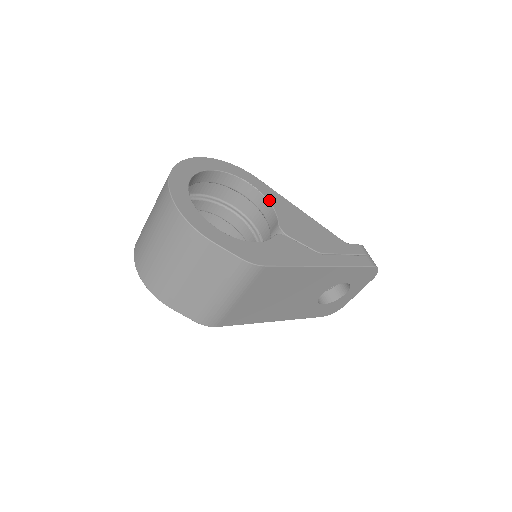
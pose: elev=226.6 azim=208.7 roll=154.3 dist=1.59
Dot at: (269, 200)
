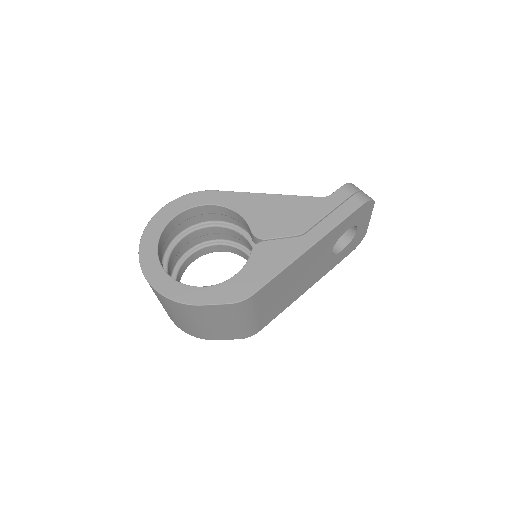
Dot at: (234, 209)
